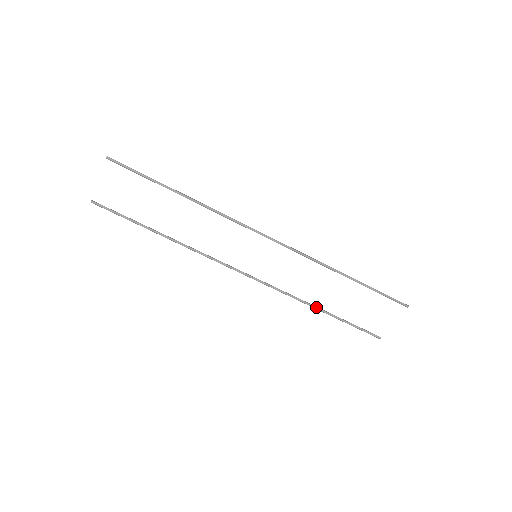
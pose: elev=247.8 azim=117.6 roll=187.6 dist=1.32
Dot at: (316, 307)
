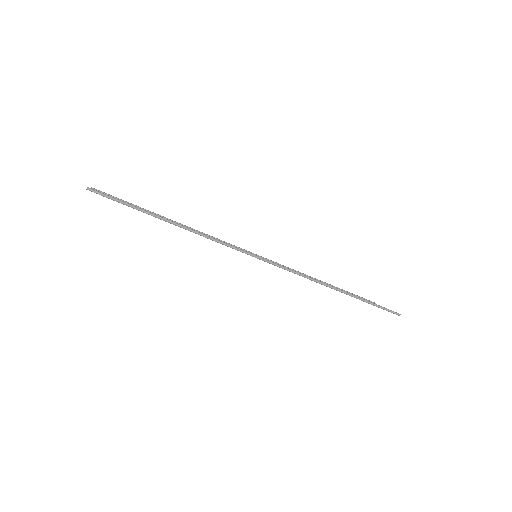
Dot at: occluded
